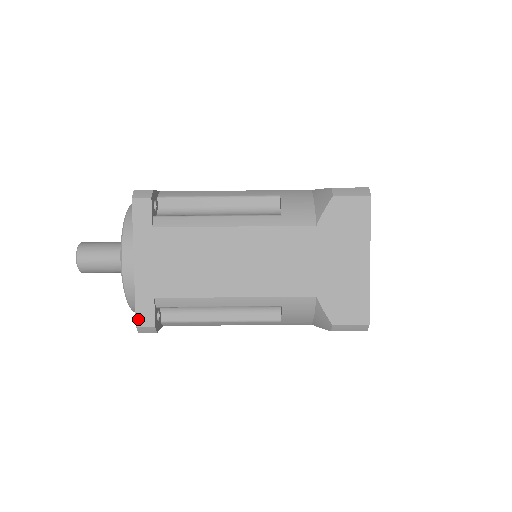
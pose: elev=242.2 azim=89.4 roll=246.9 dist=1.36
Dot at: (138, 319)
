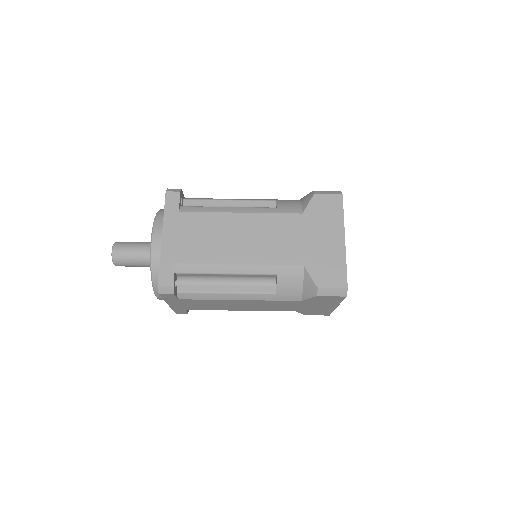
Dot at: (160, 279)
